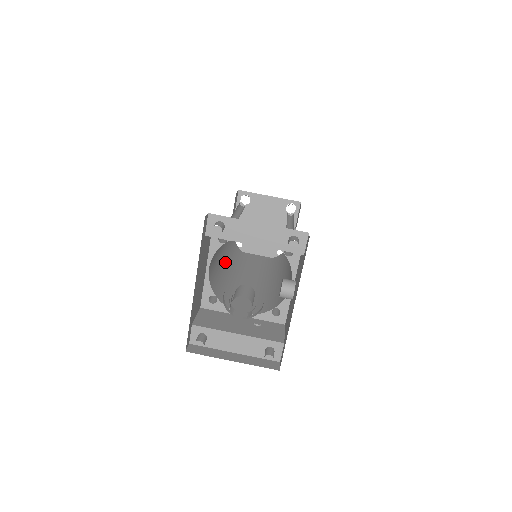
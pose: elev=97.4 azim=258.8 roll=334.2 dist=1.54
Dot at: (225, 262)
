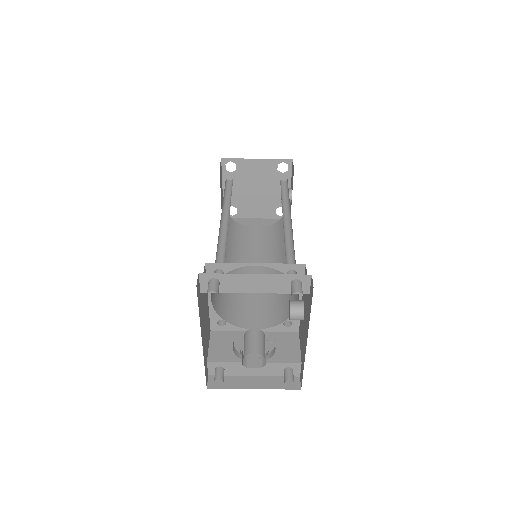
Dot at: occluded
